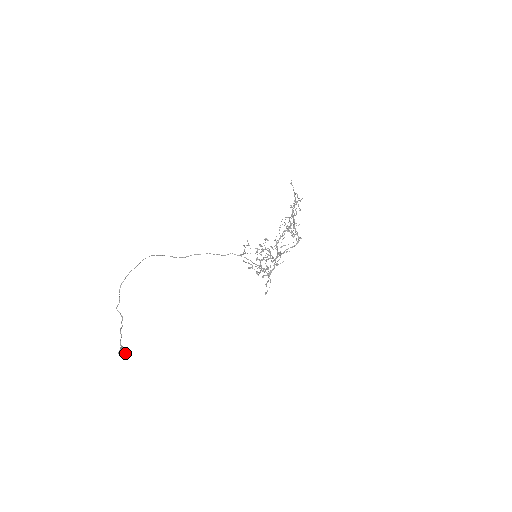
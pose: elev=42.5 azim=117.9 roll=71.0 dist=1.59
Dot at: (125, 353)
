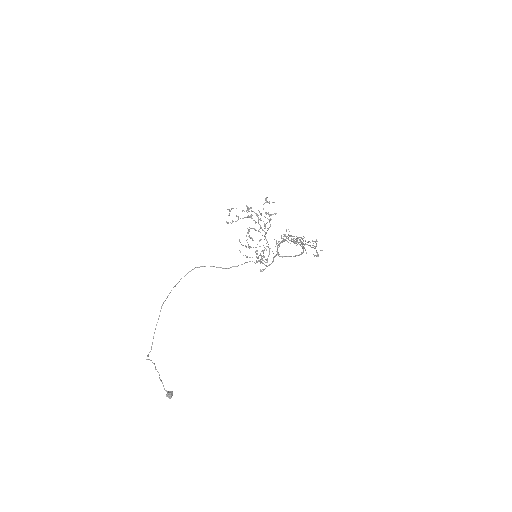
Dot at: occluded
